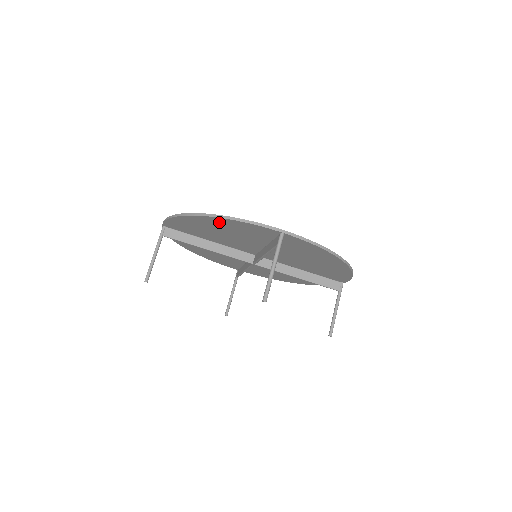
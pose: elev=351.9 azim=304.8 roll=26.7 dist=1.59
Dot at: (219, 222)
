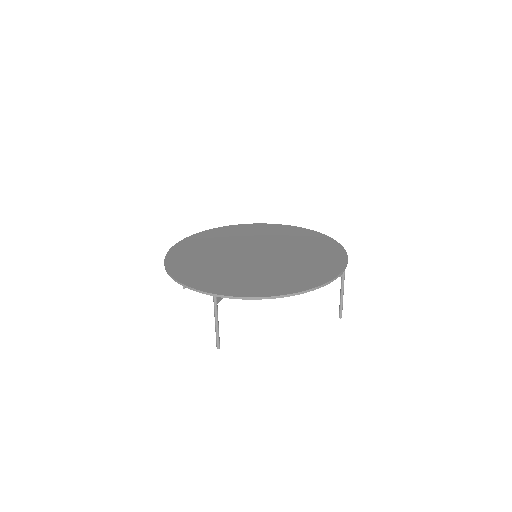
Dot at: occluded
